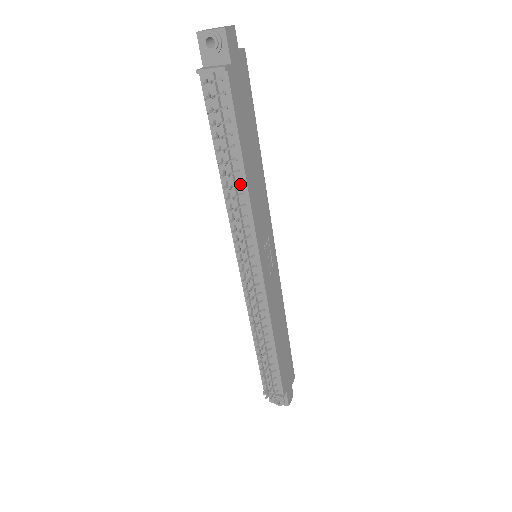
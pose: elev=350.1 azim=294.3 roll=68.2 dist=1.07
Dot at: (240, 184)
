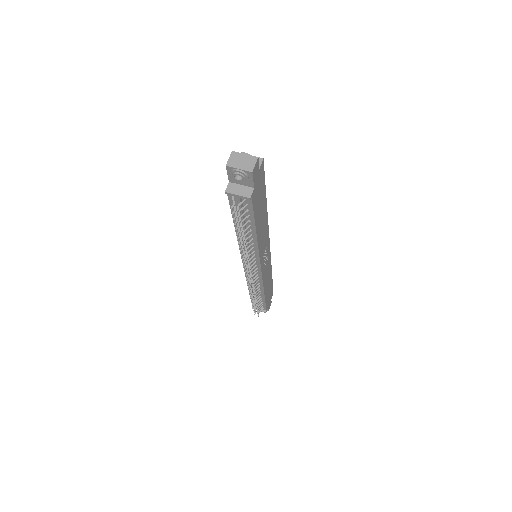
Dot at: (252, 239)
